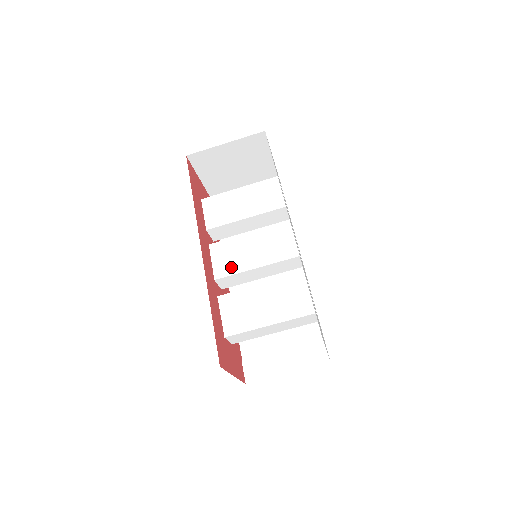
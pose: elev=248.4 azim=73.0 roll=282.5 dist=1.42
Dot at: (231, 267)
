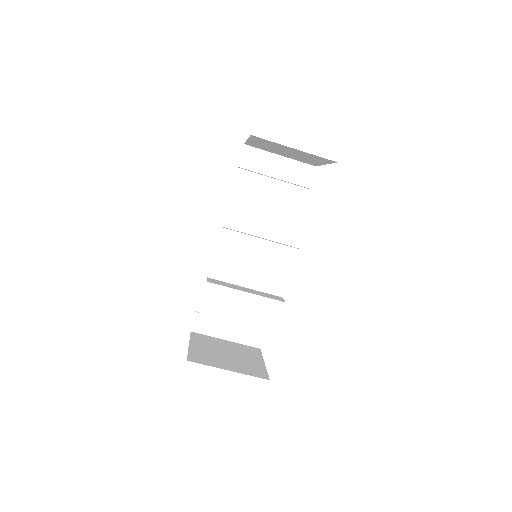
Dot at: (232, 263)
